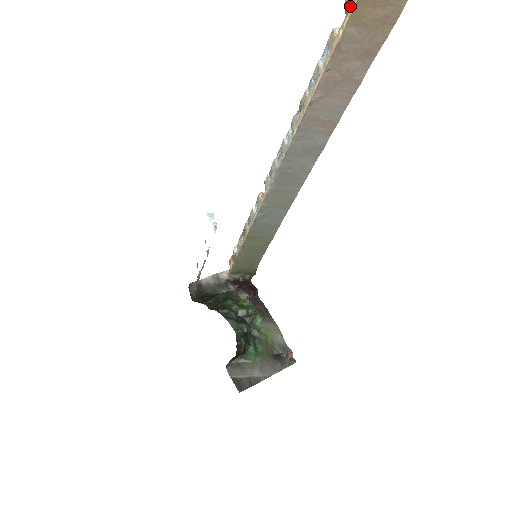
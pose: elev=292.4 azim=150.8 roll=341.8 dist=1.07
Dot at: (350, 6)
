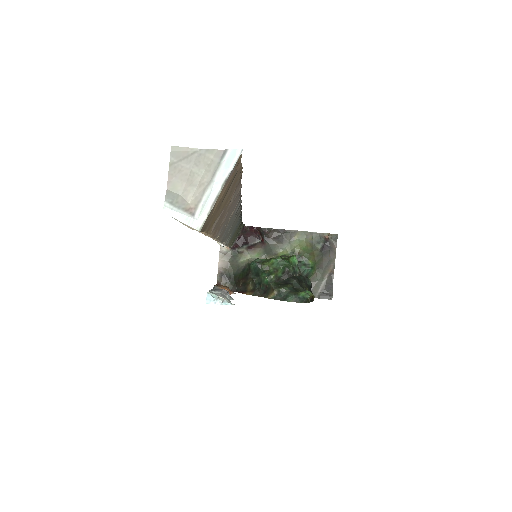
Dot at: occluded
